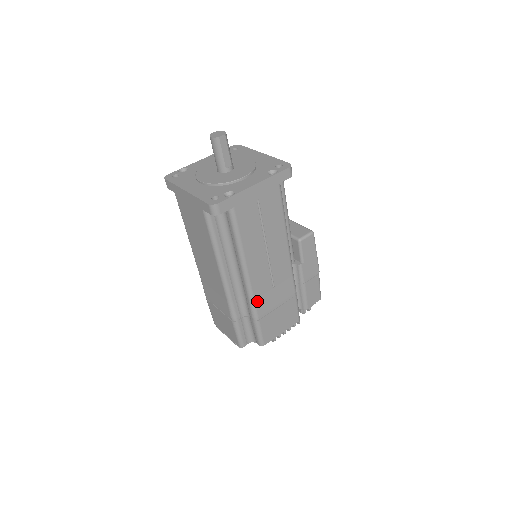
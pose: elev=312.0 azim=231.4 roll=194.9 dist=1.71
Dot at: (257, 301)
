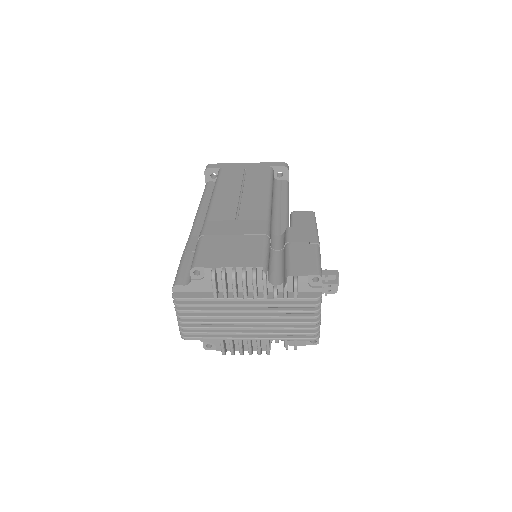
Dot at: (210, 223)
